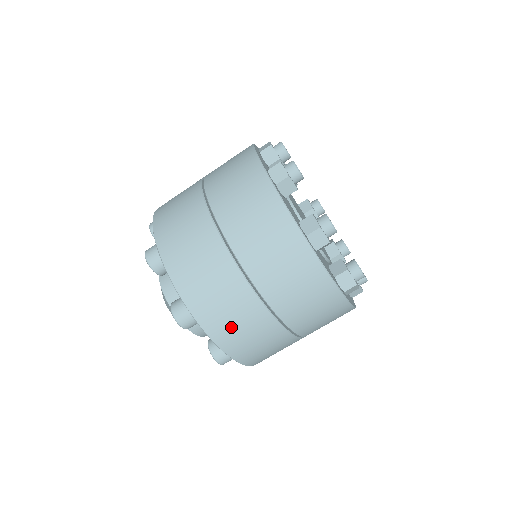
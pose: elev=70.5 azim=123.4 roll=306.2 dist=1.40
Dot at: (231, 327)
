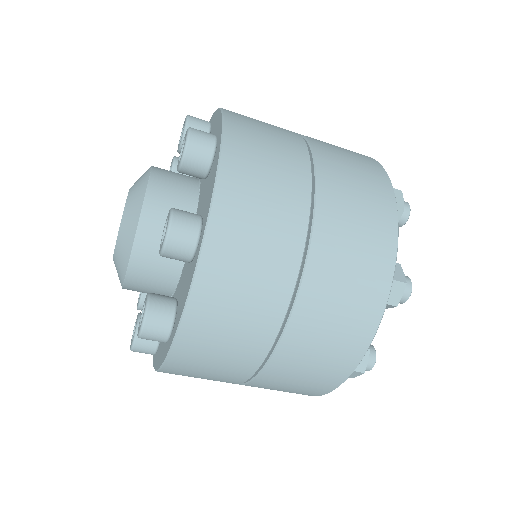
Dot at: (228, 300)
